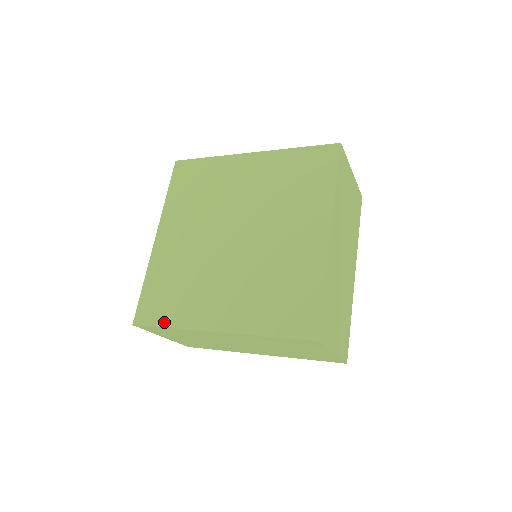
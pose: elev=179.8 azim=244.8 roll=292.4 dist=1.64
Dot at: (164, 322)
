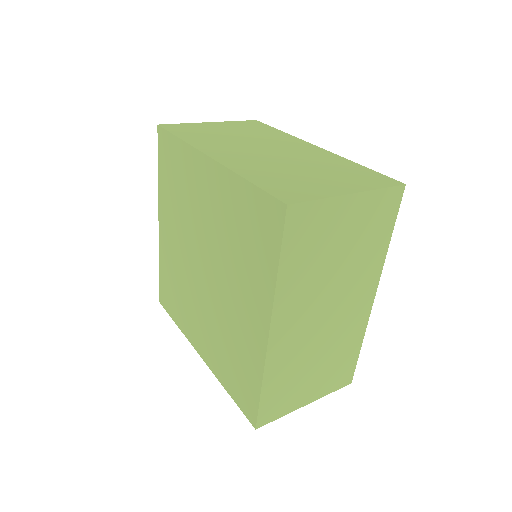
Dot at: (173, 317)
